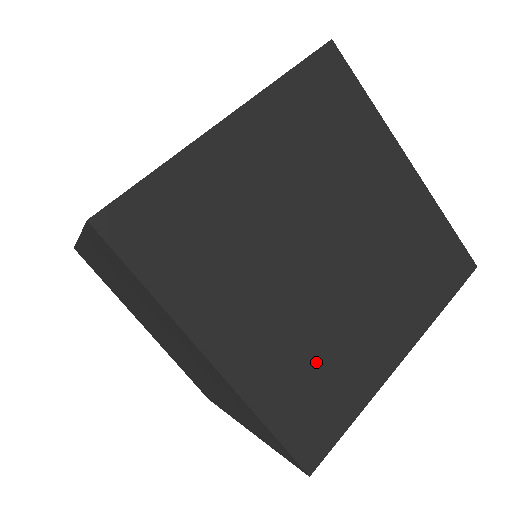
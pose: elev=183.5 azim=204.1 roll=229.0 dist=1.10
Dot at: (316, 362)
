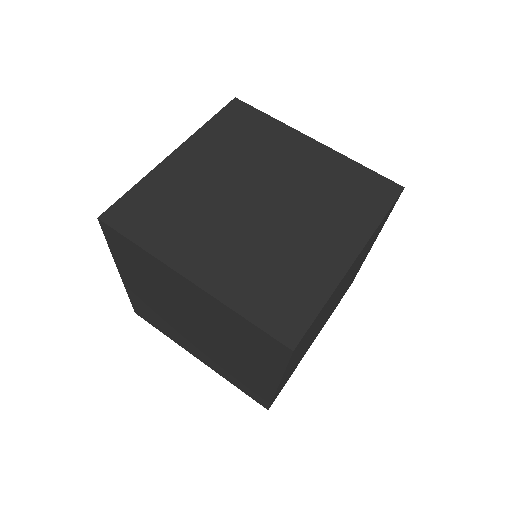
Dot at: (161, 320)
